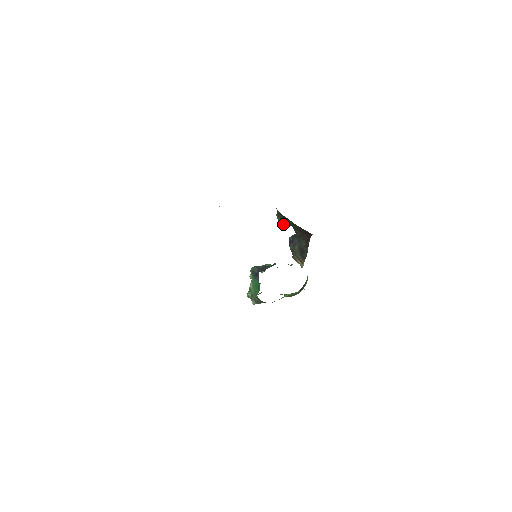
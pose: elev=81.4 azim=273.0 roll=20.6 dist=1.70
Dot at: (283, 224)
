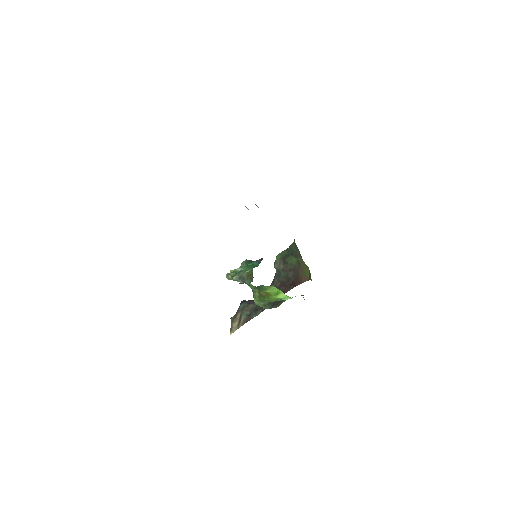
Dot at: (275, 266)
